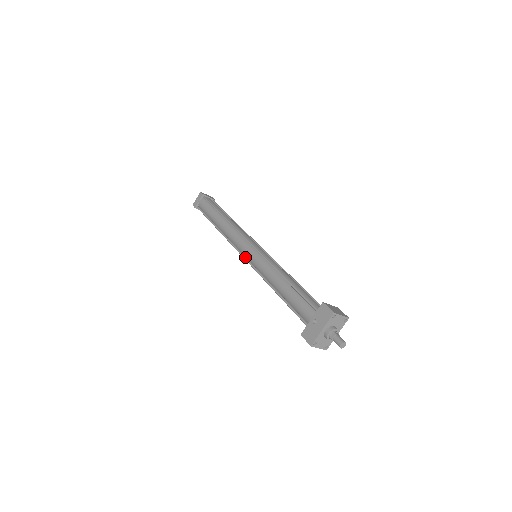
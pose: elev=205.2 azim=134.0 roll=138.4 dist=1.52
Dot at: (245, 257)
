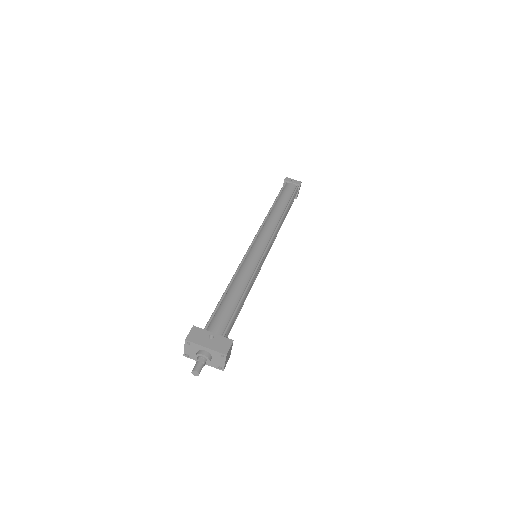
Dot at: (252, 245)
